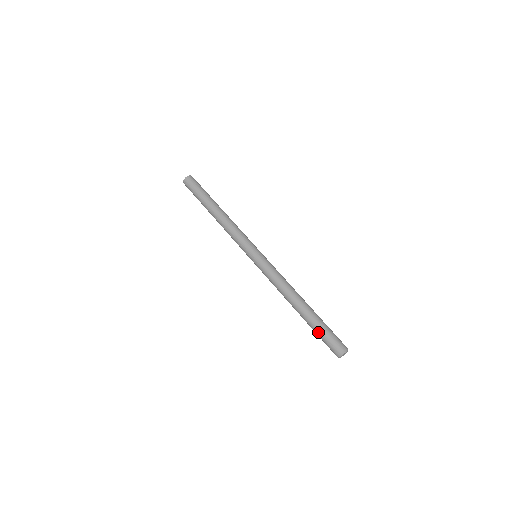
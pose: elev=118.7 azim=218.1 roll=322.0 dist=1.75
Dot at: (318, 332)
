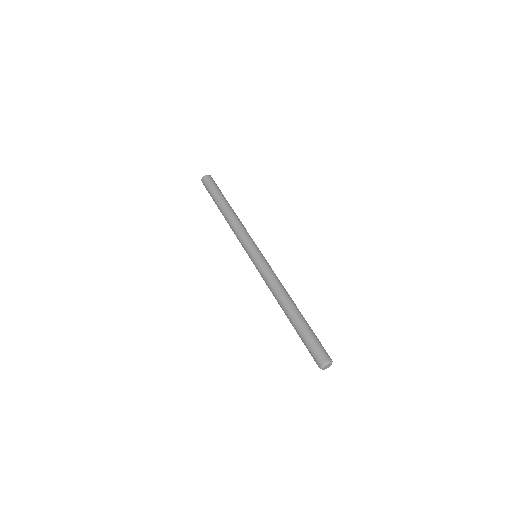
Dot at: (302, 341)
